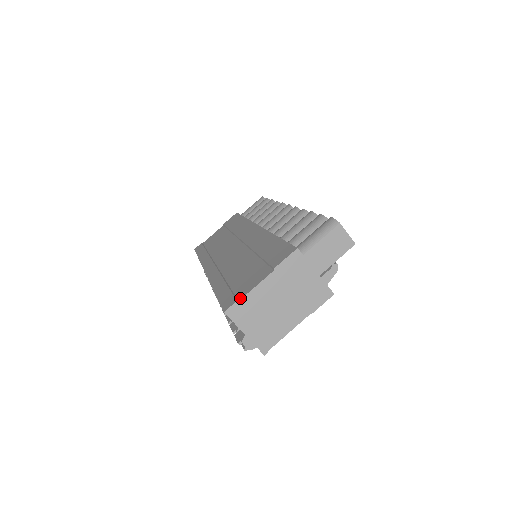
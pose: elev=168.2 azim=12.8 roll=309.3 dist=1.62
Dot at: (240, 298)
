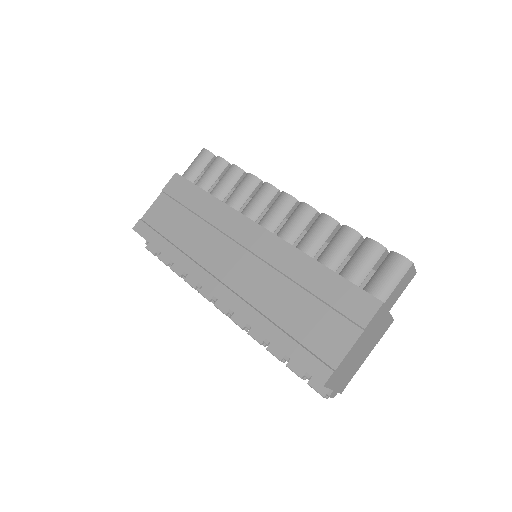
Dot at: (335, 366)
